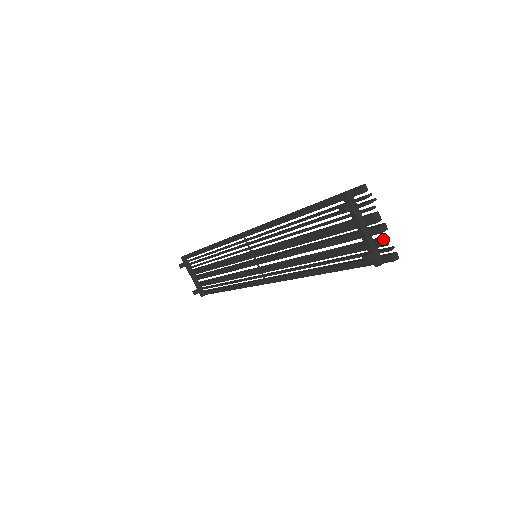
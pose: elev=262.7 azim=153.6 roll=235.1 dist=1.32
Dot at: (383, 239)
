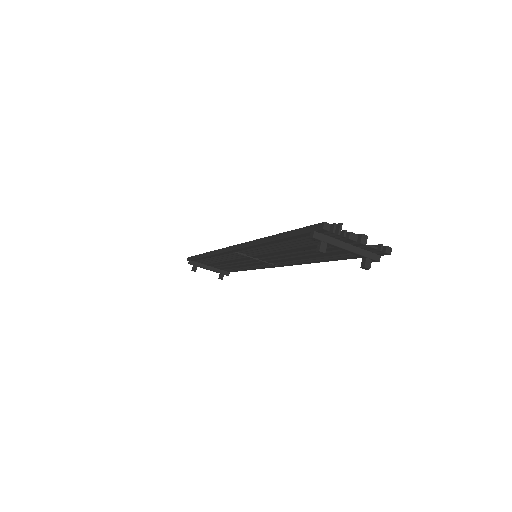
Dot at: (369, 248)
